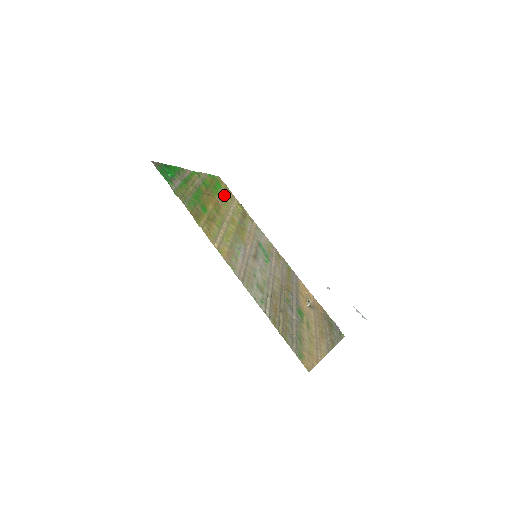
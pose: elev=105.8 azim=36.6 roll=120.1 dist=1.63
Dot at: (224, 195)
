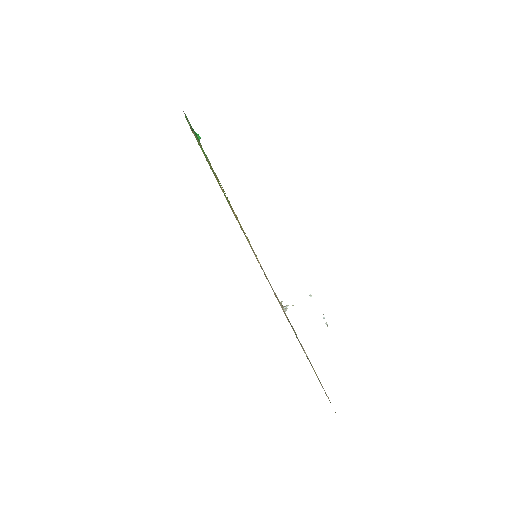
Dot at: occluded
